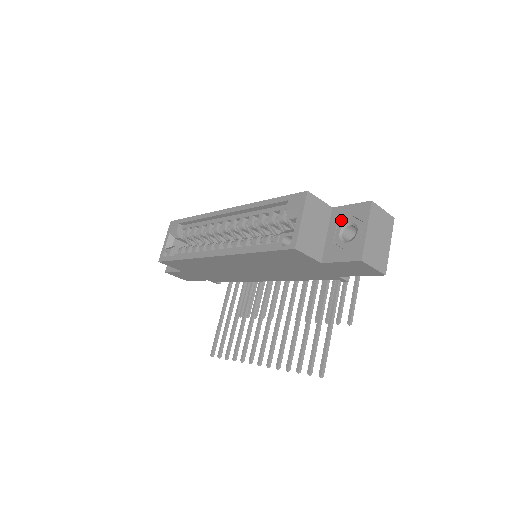
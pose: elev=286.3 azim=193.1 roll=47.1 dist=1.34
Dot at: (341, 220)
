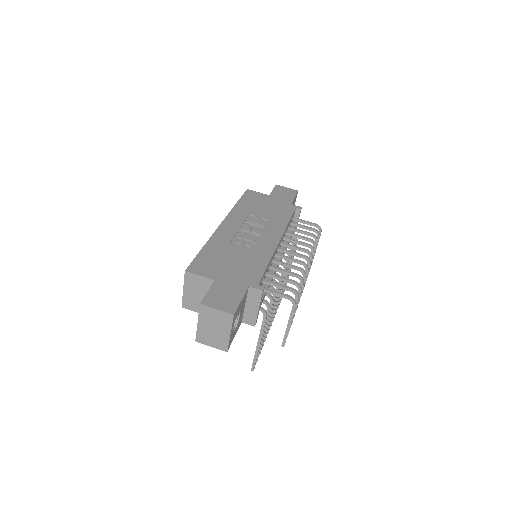
Dot at: occluded
